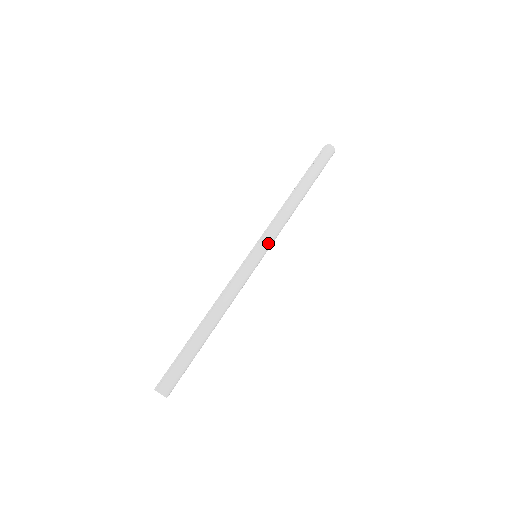
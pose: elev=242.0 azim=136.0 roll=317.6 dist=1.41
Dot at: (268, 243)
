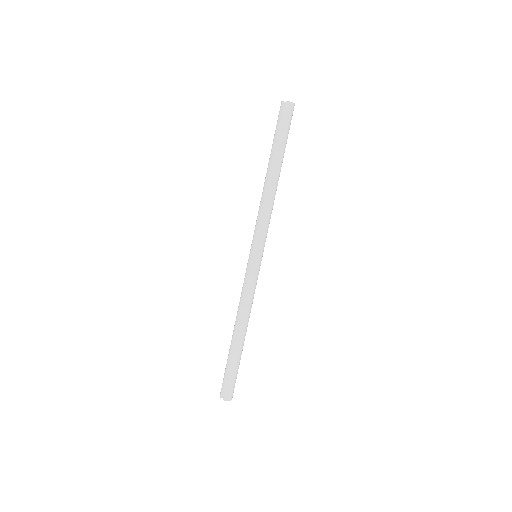
Dot at: (264, 242)
